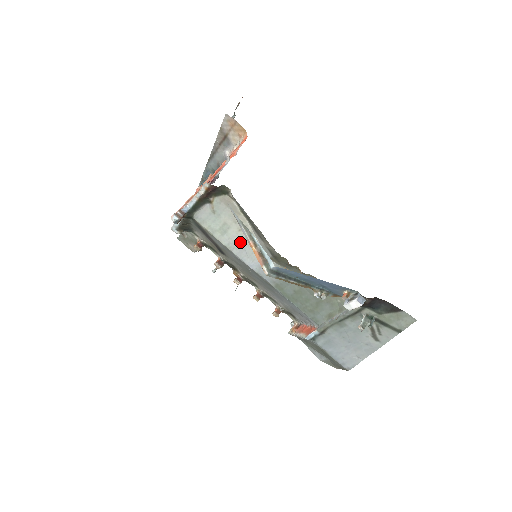
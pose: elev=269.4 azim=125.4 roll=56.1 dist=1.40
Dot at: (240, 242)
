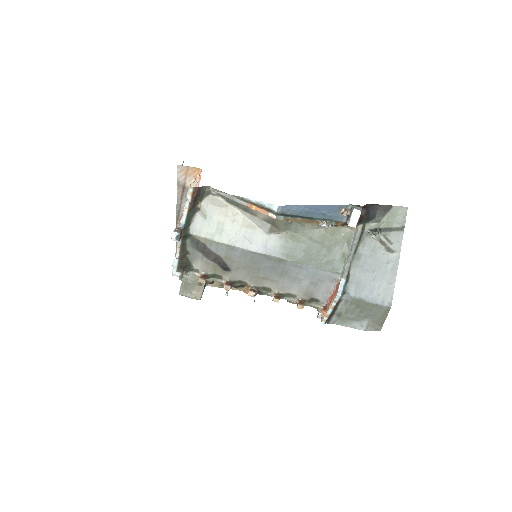
Dot at: (238, 233)
